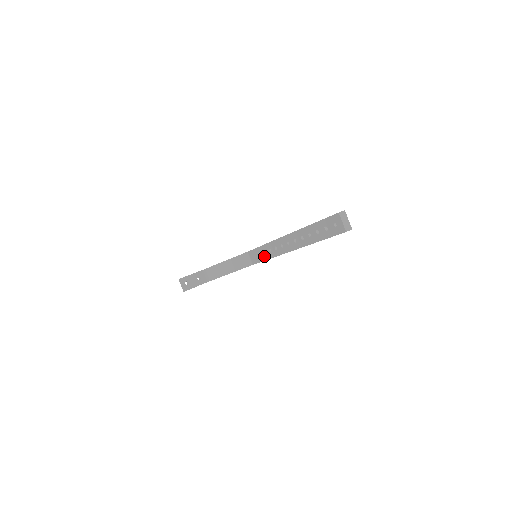
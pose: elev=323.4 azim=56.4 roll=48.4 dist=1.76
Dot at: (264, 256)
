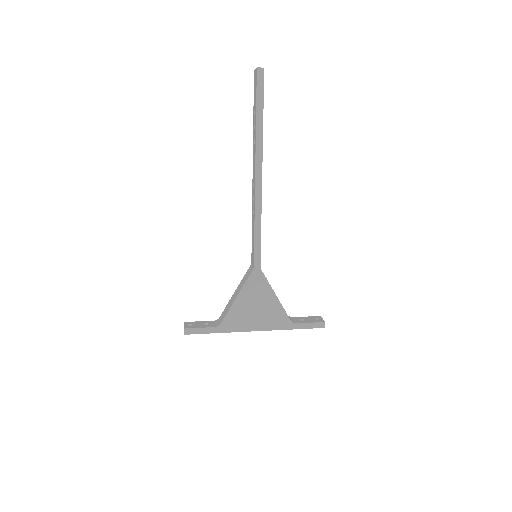
Dot at: (253, 231)
